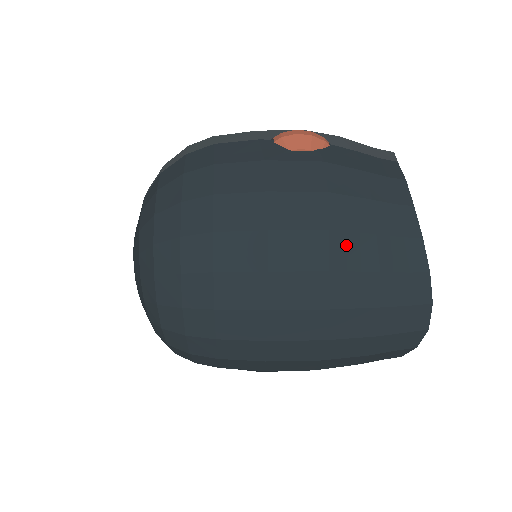
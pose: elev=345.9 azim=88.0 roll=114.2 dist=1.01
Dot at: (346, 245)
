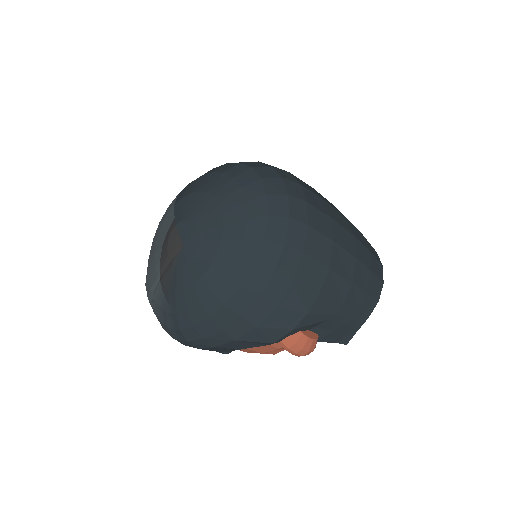
Dot at: occluded
